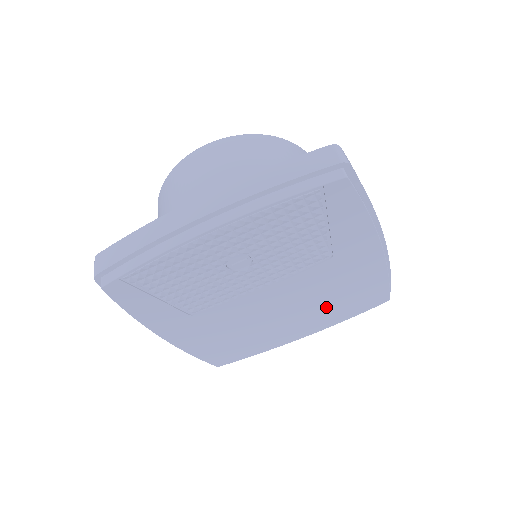
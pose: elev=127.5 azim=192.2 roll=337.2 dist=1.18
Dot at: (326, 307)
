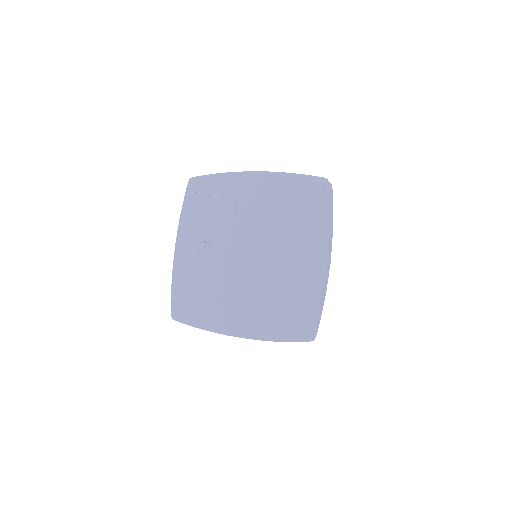
Dot at: (290, 225)
